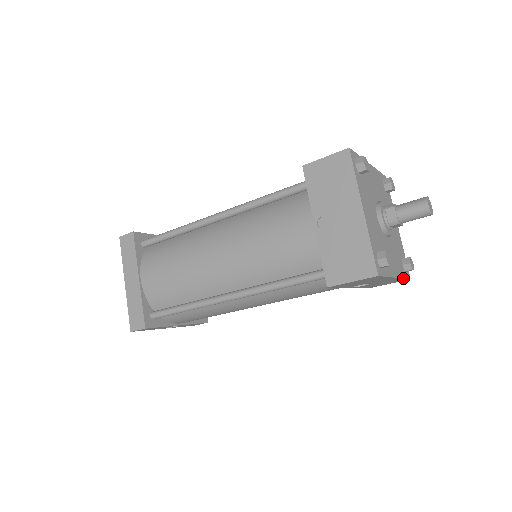
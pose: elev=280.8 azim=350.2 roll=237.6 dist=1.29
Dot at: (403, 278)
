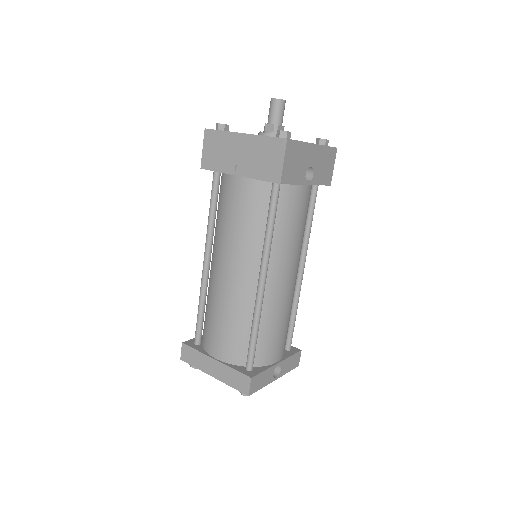
Dot at: (325, 146)
